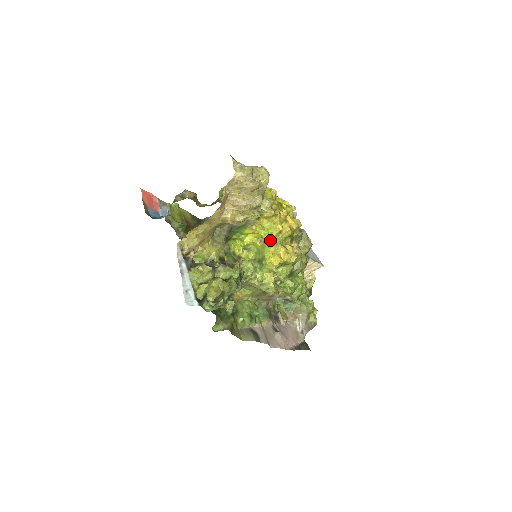
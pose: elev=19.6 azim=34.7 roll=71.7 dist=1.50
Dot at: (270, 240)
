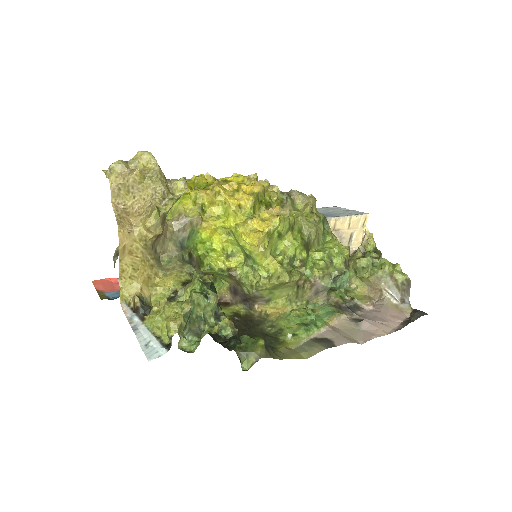
Dot at: (232, 223)
